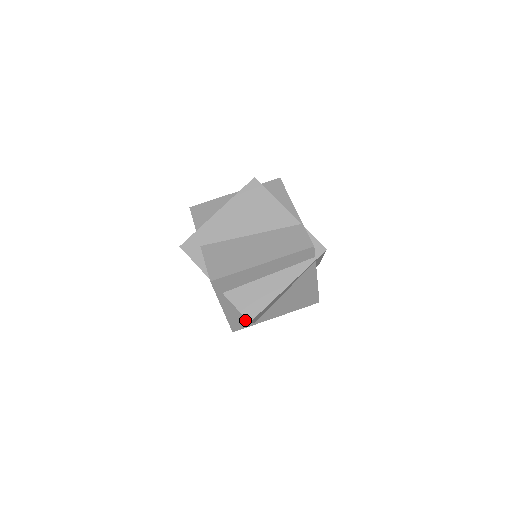
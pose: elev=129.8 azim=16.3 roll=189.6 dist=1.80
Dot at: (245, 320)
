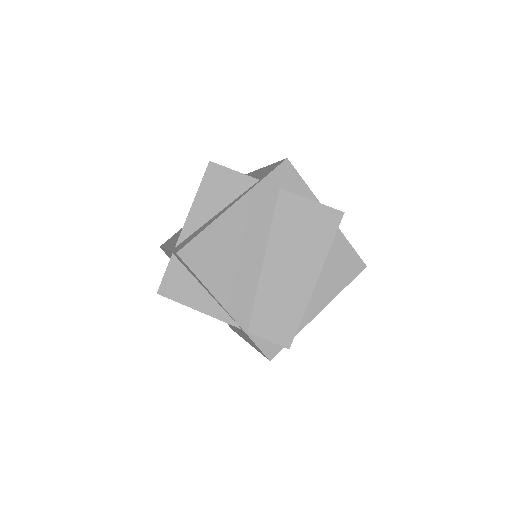
Dot at: occluded
